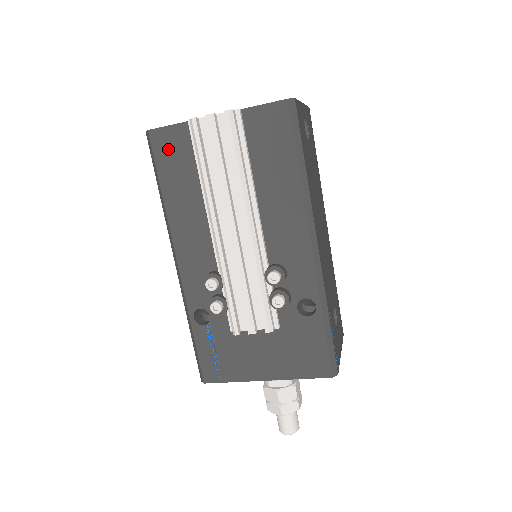
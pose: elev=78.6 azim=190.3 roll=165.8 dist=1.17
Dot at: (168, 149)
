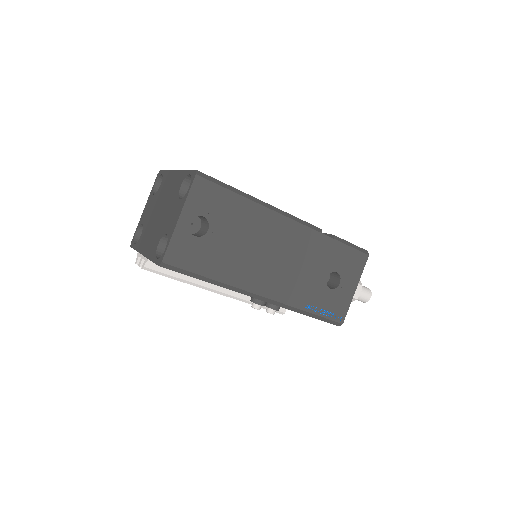
Dot at: occluded
